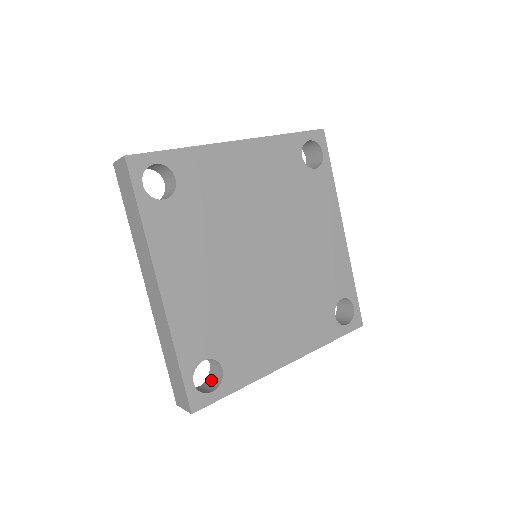
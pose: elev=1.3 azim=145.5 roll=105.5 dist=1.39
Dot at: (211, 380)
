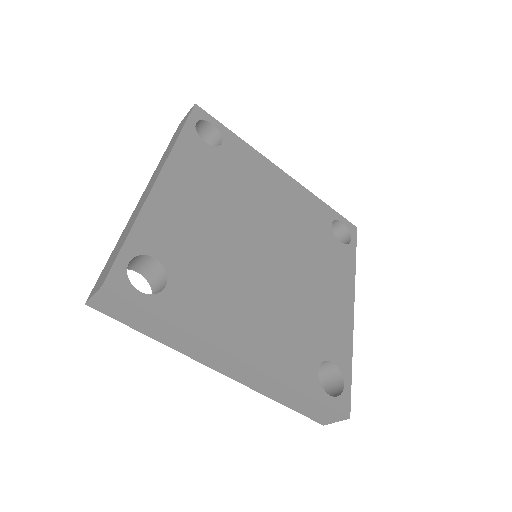
Dot at: occluded
